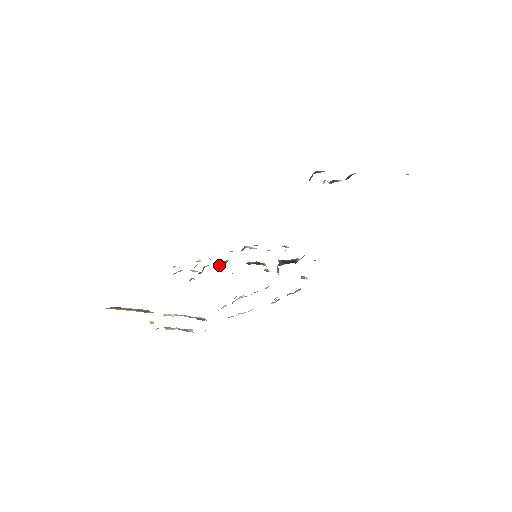
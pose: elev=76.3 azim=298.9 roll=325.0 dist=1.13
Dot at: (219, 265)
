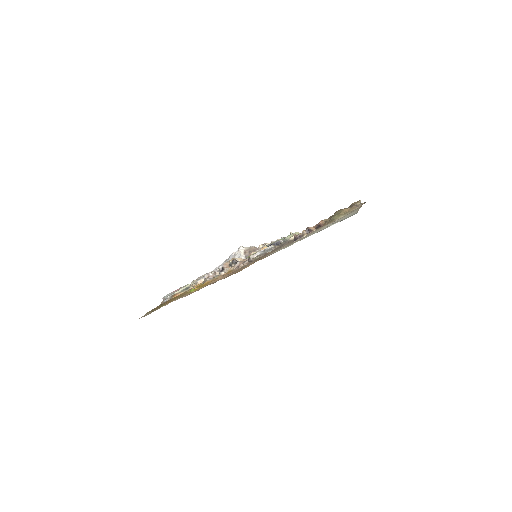
Dot at: (232, 264)
